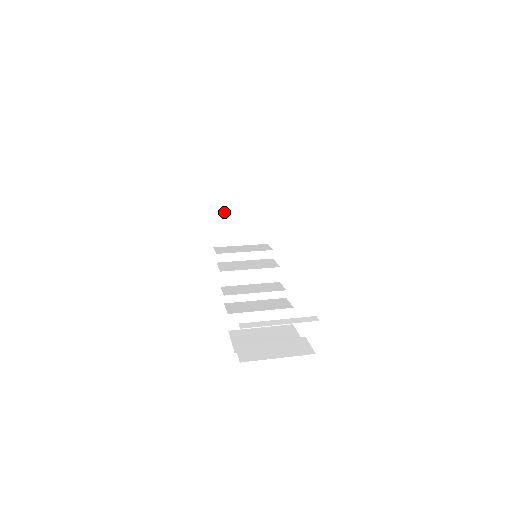
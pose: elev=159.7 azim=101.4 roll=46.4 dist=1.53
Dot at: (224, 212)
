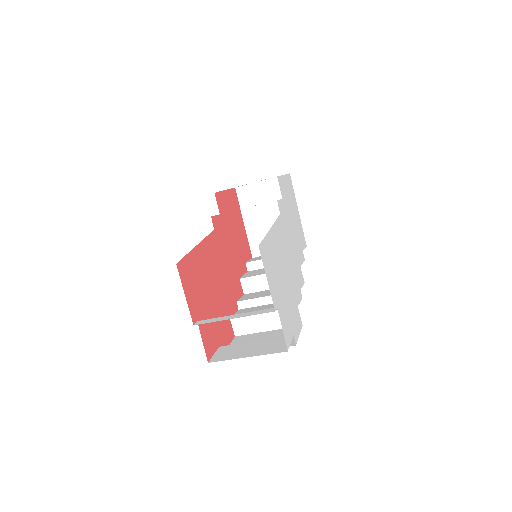
Dot at: (255, 221)
